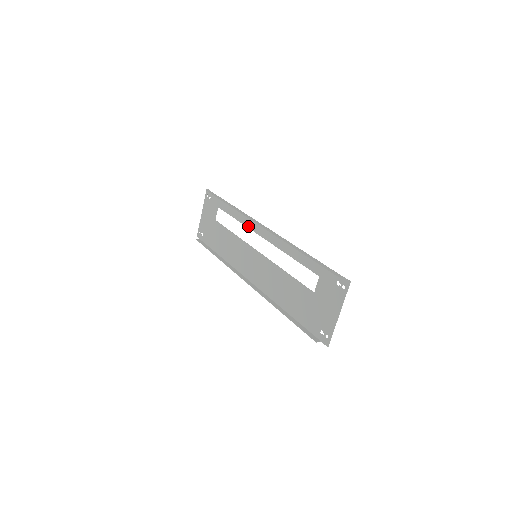
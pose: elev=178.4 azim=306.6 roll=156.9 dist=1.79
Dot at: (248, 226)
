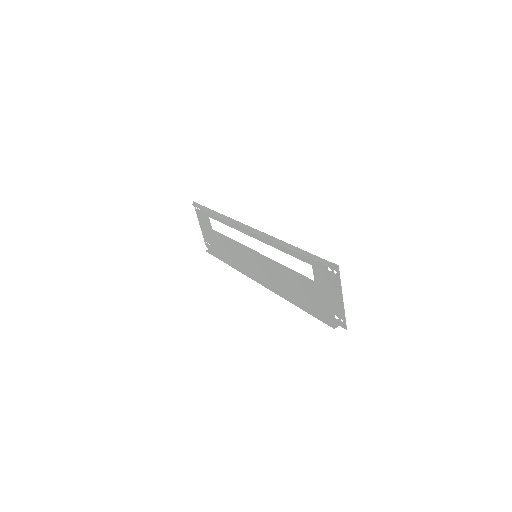
Dot at: (238, 229)
